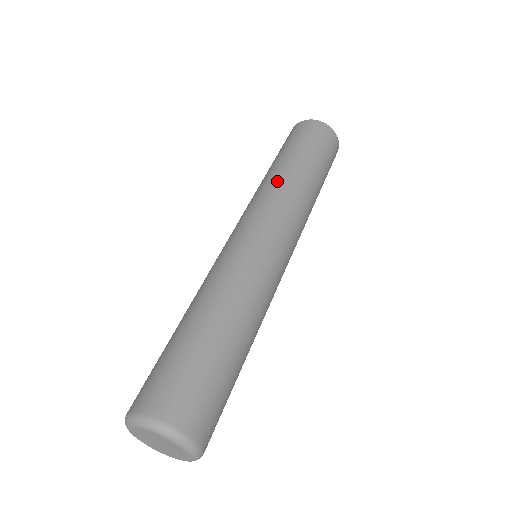
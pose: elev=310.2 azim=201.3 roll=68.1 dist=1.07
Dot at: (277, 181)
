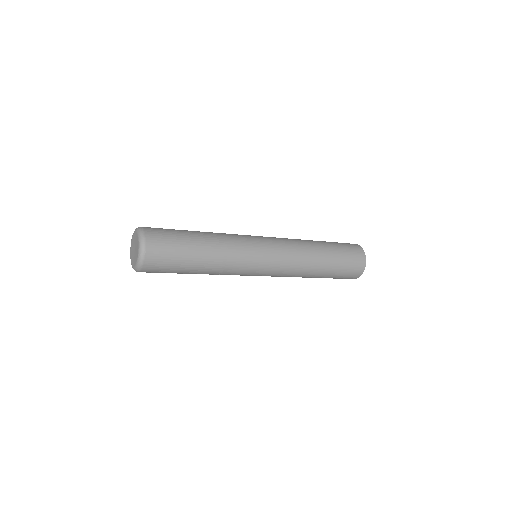
Dot at: occluded
